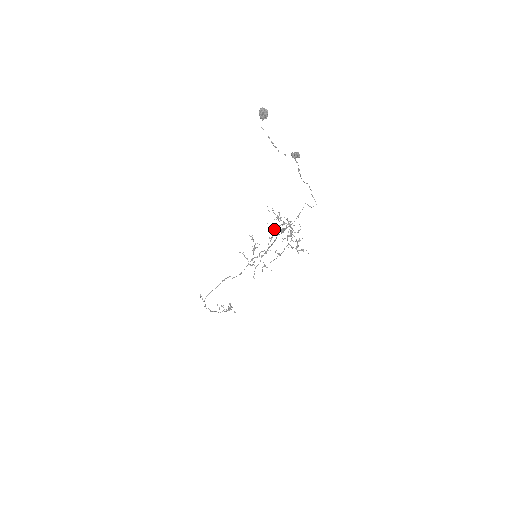
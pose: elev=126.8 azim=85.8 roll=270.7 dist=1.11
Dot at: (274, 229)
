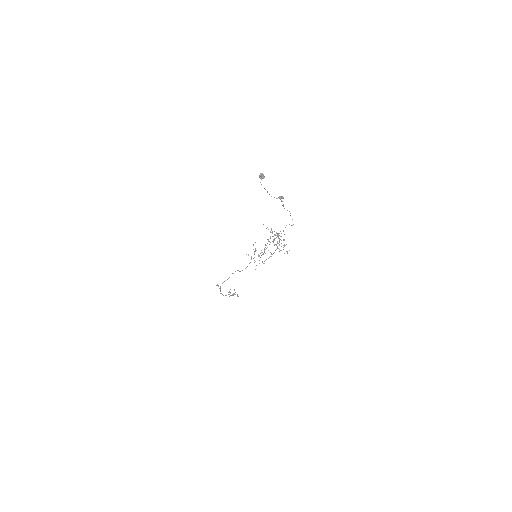
Dot at: (268, 239)
